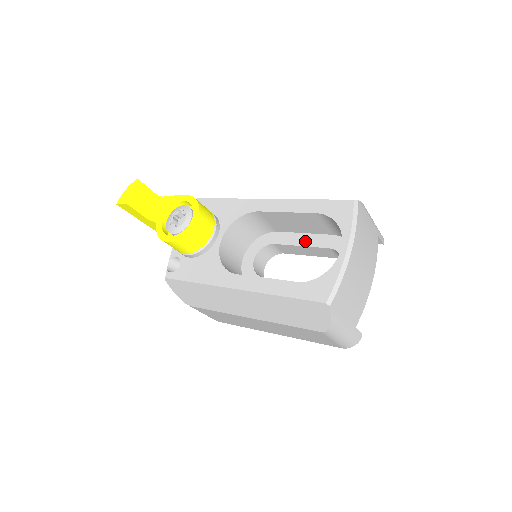
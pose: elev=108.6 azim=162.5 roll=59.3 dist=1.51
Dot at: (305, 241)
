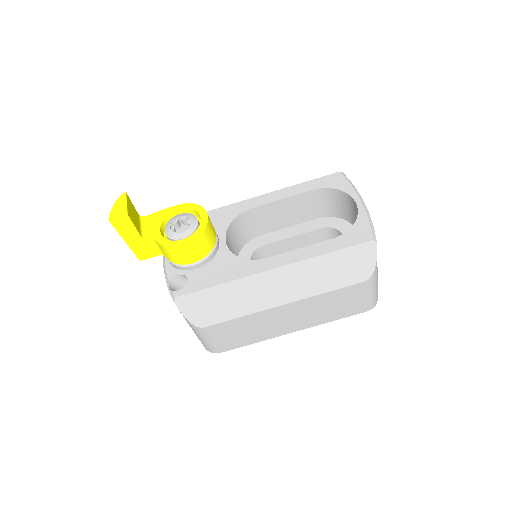
Dot at: (295, 232)
